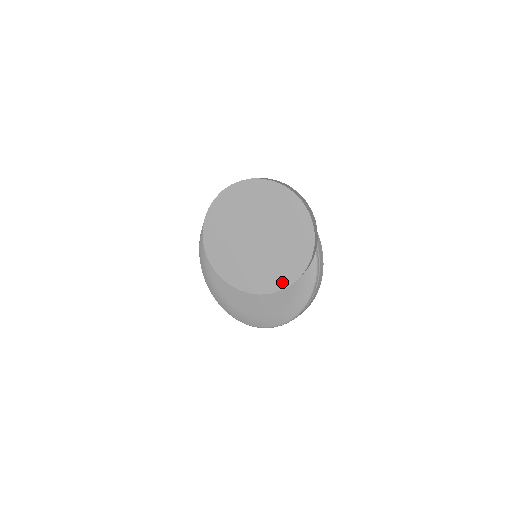
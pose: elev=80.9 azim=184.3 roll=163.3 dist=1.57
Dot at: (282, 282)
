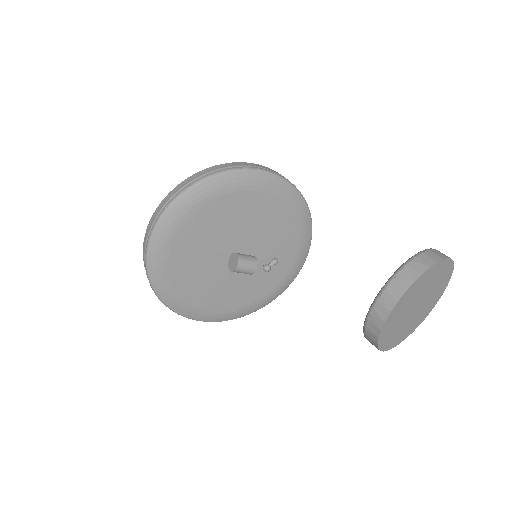
Dot at: (403, 338)
